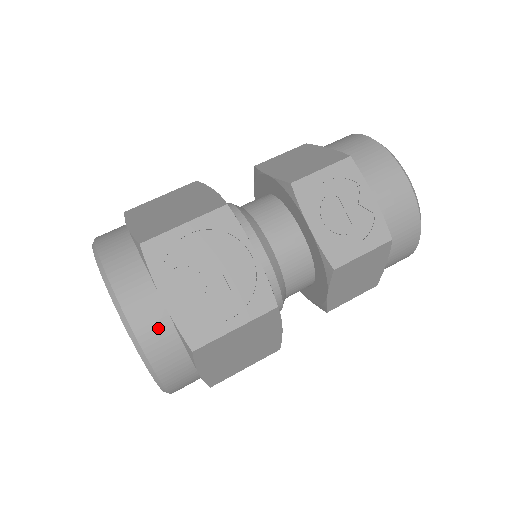
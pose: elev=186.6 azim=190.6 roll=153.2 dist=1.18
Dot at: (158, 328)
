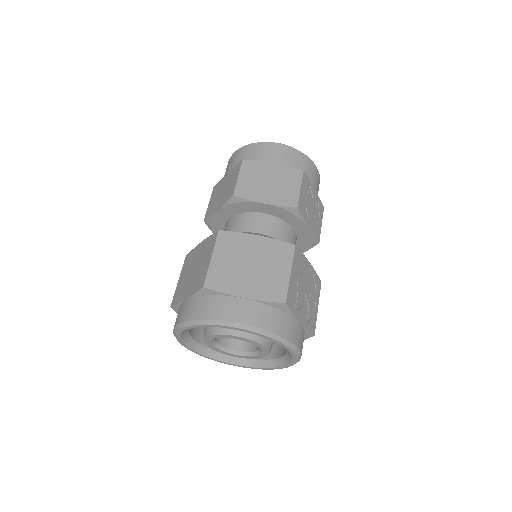
Dot at: (303, 339)
